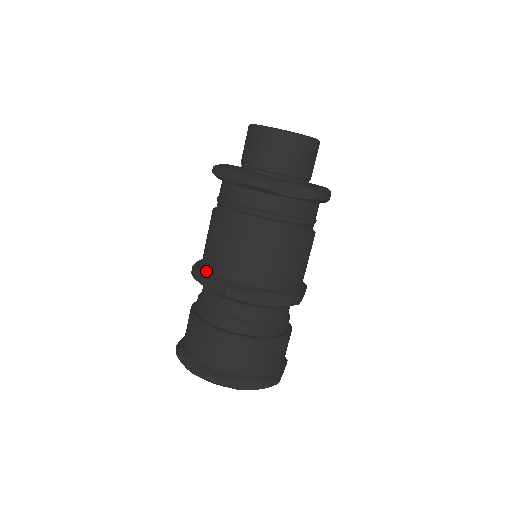
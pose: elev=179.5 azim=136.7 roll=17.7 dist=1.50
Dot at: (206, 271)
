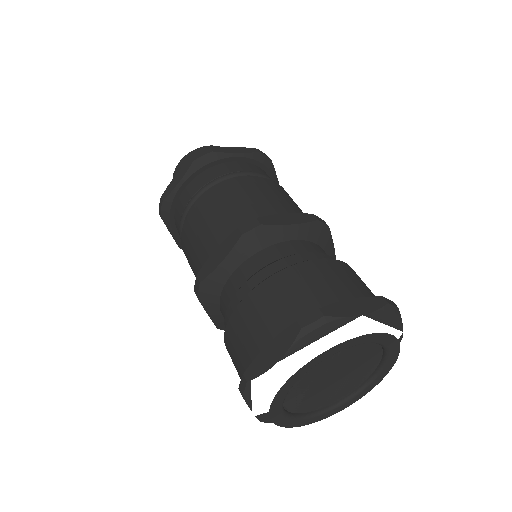
Dot at: (209, 259)
